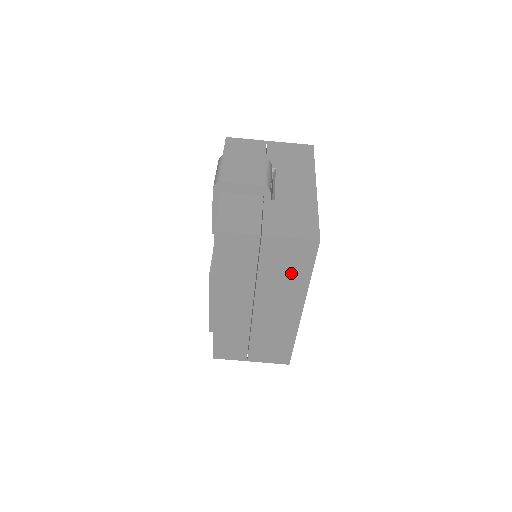
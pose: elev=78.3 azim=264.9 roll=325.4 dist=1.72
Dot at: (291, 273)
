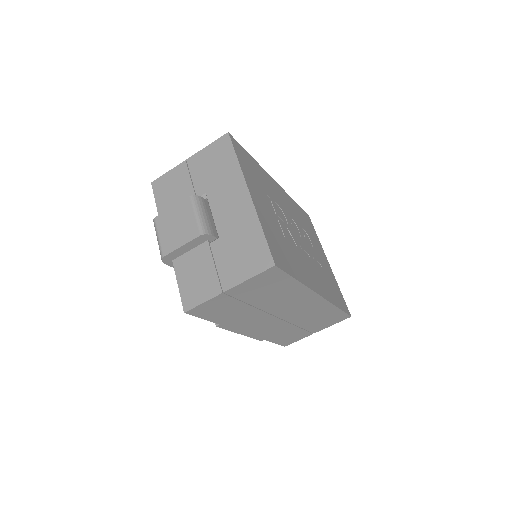
Dot at: (278, 289)
